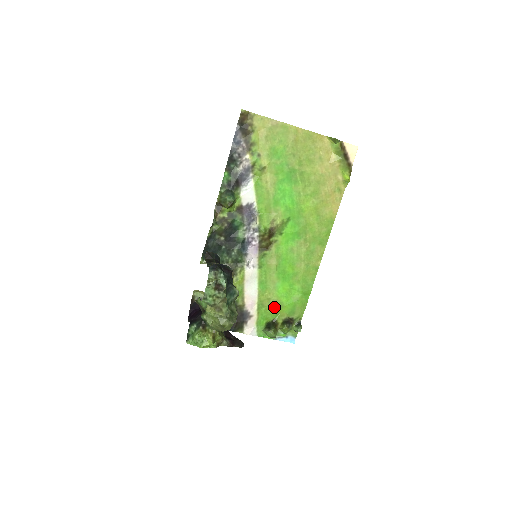
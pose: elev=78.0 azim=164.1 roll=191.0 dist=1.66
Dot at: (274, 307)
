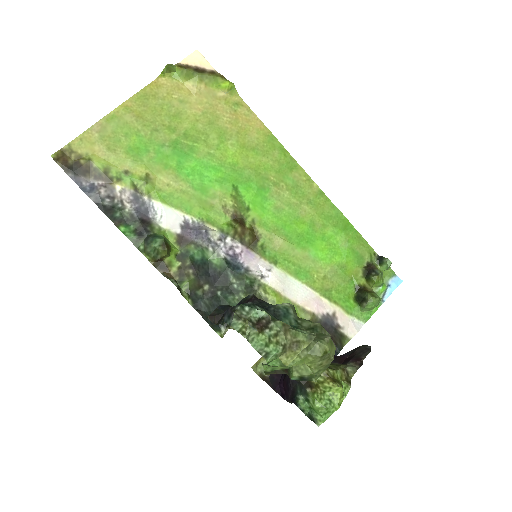
Dot at: (339, 277)
